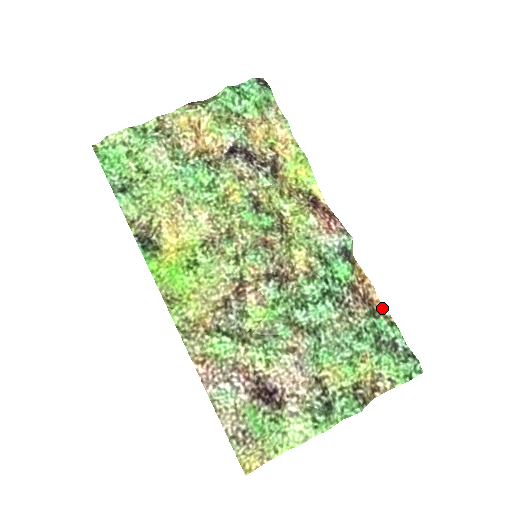
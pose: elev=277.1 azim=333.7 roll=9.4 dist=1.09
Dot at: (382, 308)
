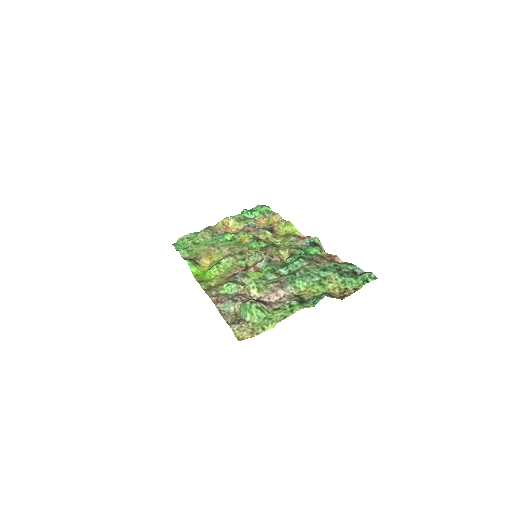
Dot at: (345, 263)
